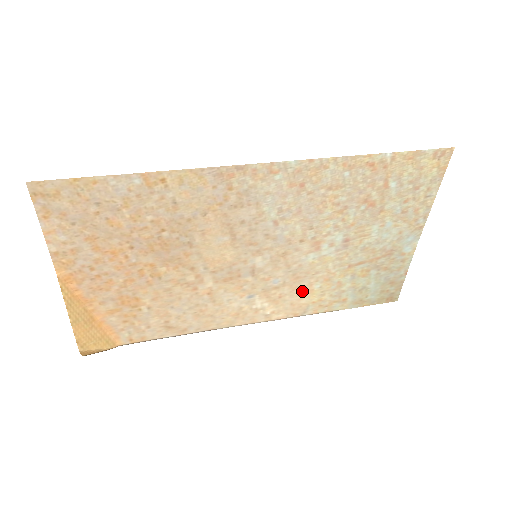
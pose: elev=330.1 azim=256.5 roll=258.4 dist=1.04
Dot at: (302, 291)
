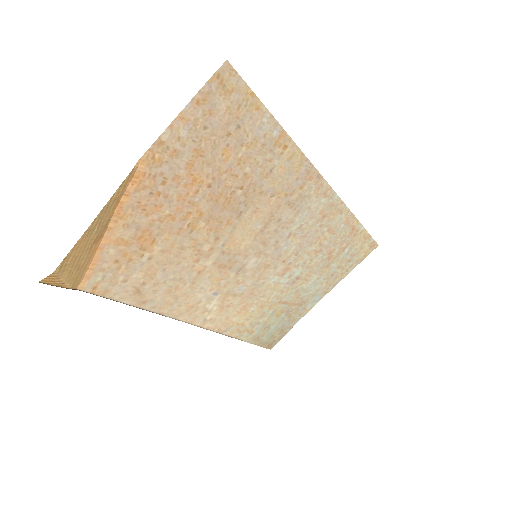
Dot at: (242, 308)
